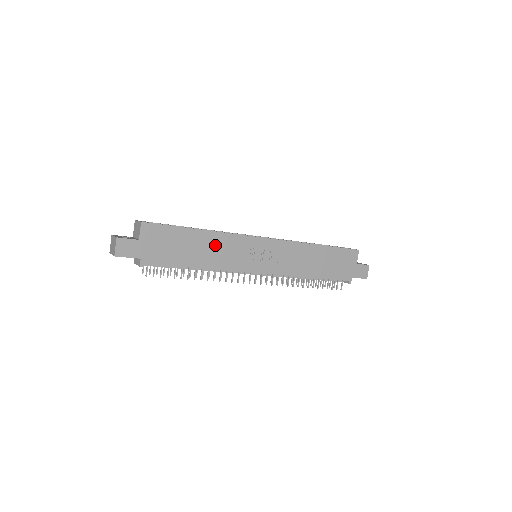
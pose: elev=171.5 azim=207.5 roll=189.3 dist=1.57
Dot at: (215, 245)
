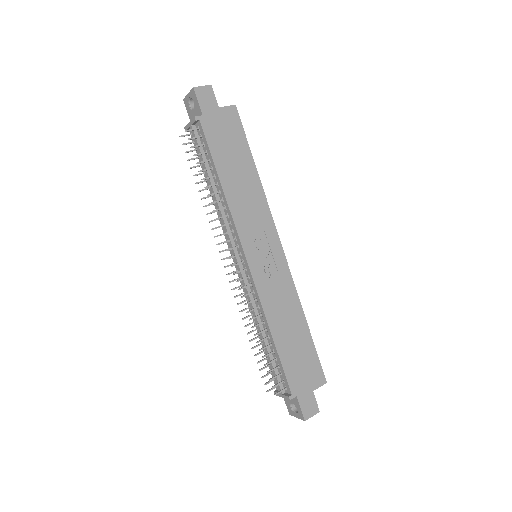
Dot at: (250, 192)
